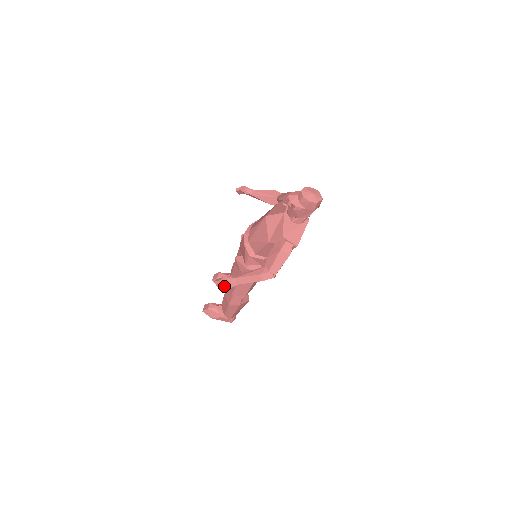
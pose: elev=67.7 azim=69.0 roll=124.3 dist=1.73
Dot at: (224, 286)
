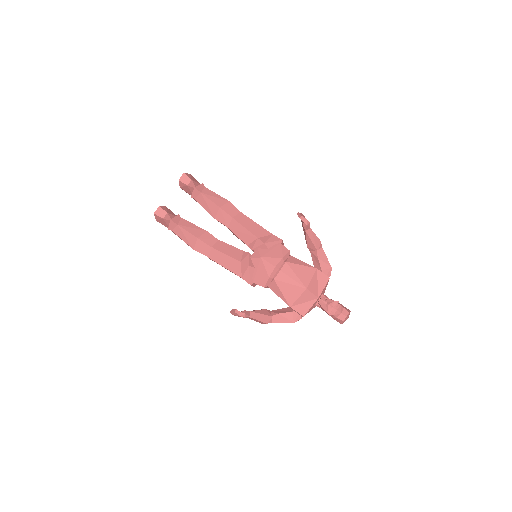
Dot at: occluded
